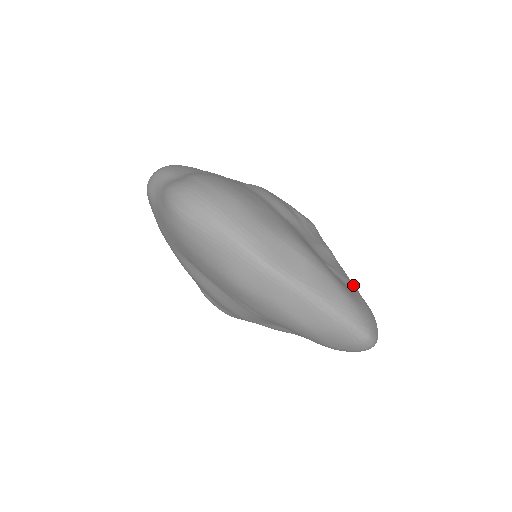
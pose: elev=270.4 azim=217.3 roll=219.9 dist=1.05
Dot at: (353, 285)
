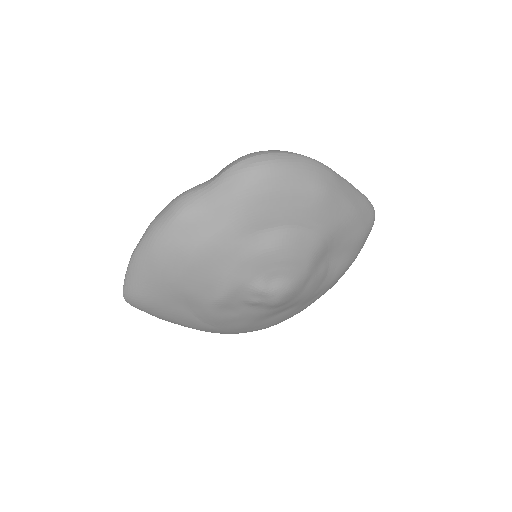
Dot at: occluded
